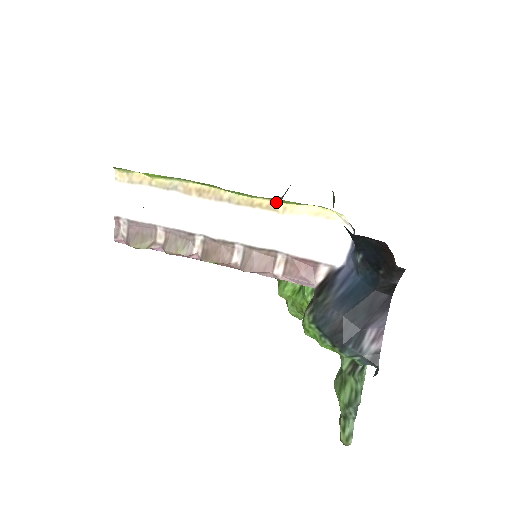
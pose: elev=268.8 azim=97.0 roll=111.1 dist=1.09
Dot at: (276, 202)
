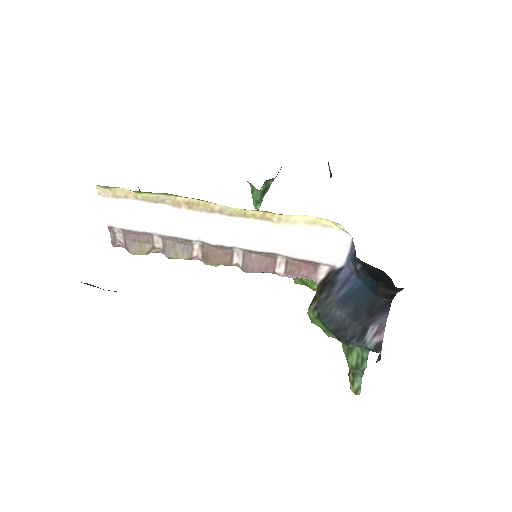
Dot at: (269, 213)
